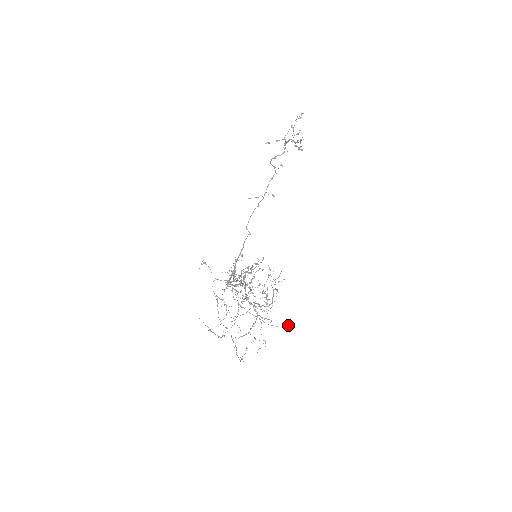
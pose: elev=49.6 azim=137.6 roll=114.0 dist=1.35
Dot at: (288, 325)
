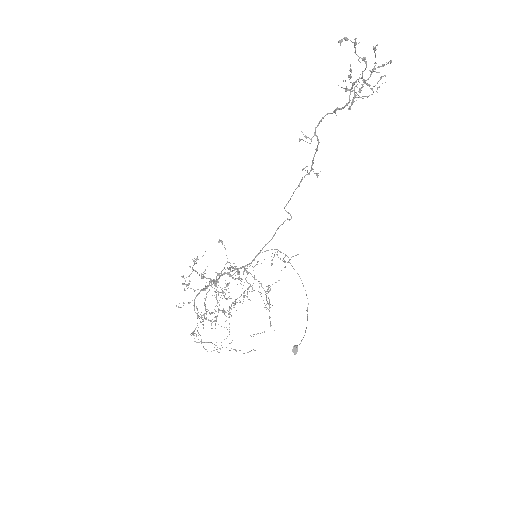
Dot at: (295, 346)
